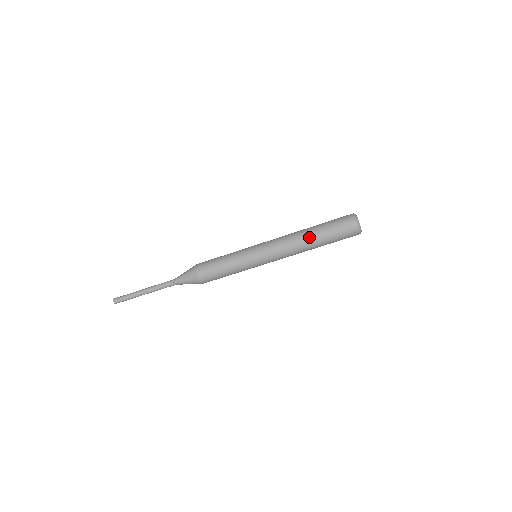
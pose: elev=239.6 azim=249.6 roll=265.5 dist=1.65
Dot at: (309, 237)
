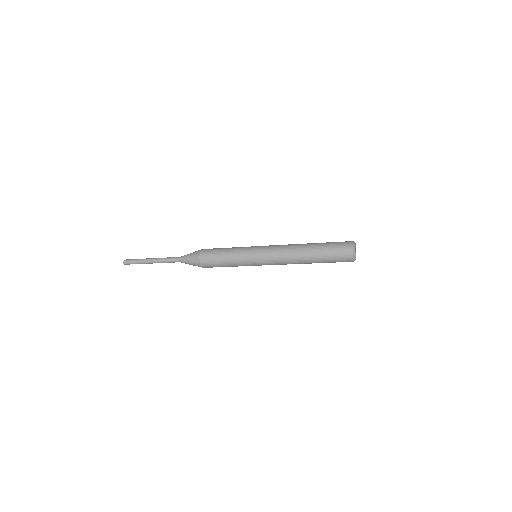
Dot at: occluded
